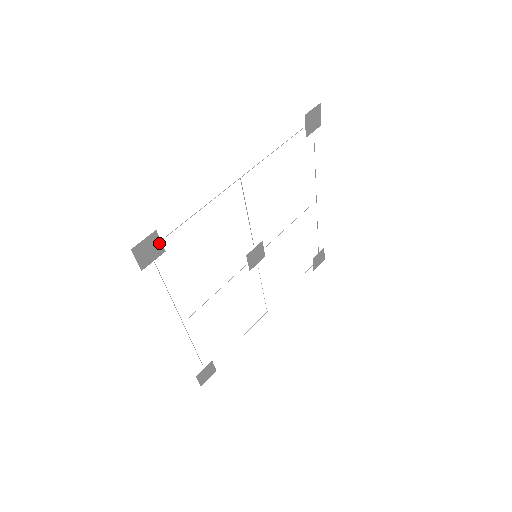
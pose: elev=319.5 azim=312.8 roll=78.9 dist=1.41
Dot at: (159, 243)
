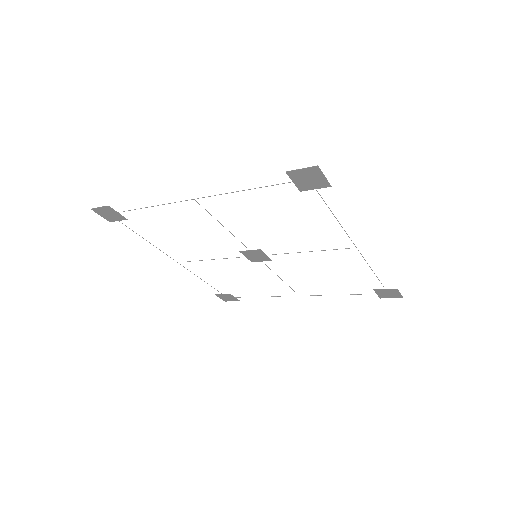
Dot at: (117, 213)
